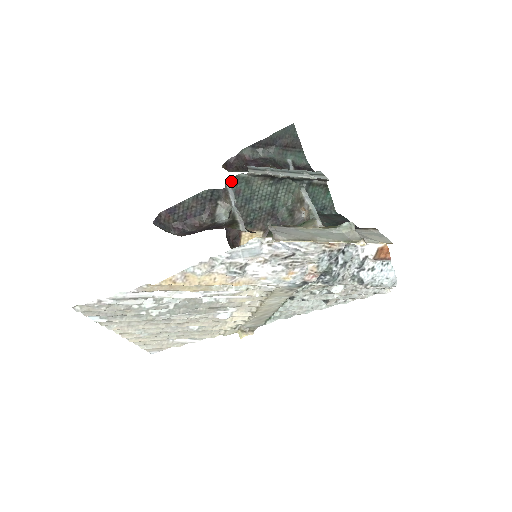
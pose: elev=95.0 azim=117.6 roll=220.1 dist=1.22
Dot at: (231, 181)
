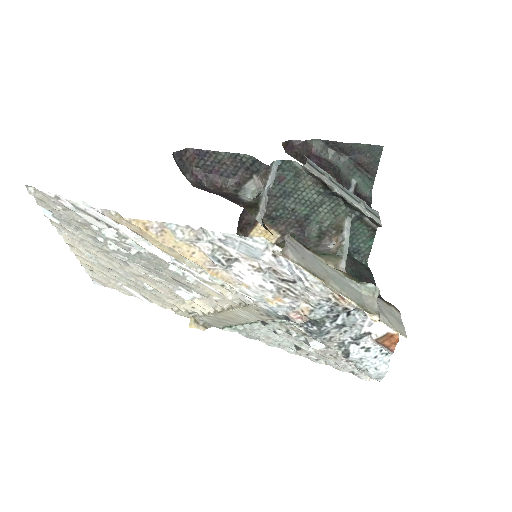
Dot at: (281, 163)
